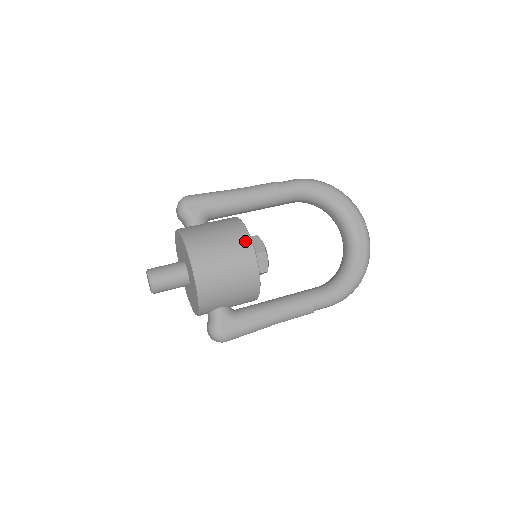
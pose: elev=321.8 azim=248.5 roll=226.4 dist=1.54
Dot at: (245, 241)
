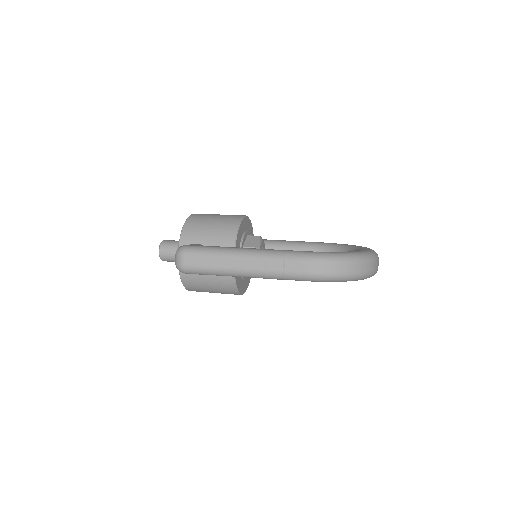
Dot at: occluded
